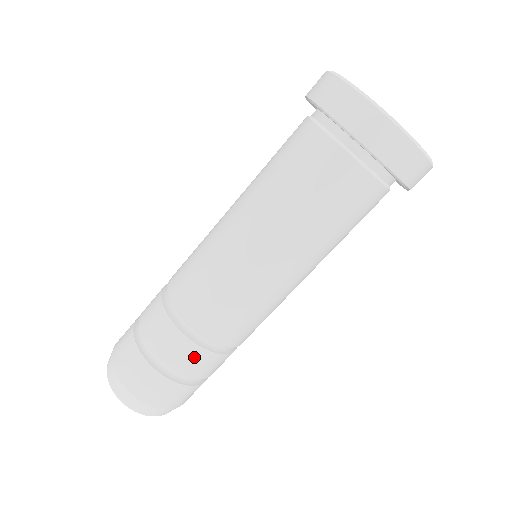
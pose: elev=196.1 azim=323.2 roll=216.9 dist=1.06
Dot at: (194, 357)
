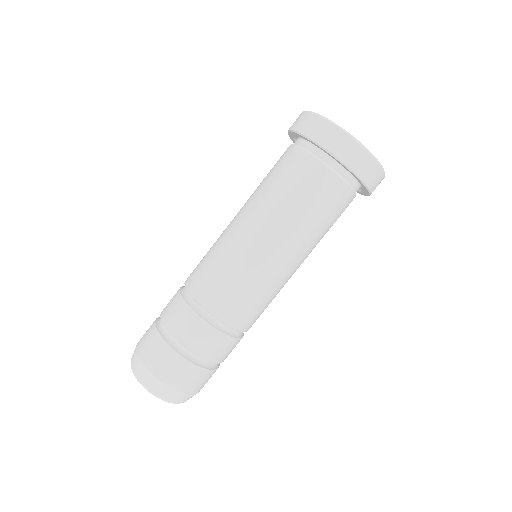
Dot at: (202, 333)
